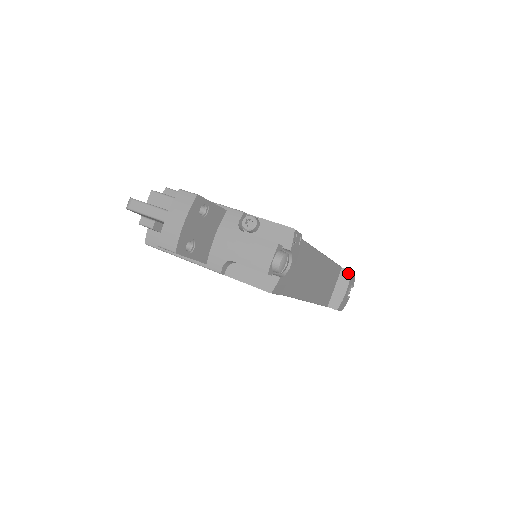
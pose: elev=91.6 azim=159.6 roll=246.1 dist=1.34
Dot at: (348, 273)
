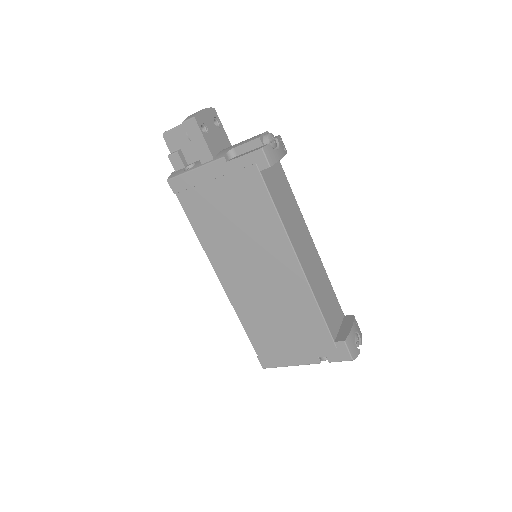
Dot at: (351, 316)
